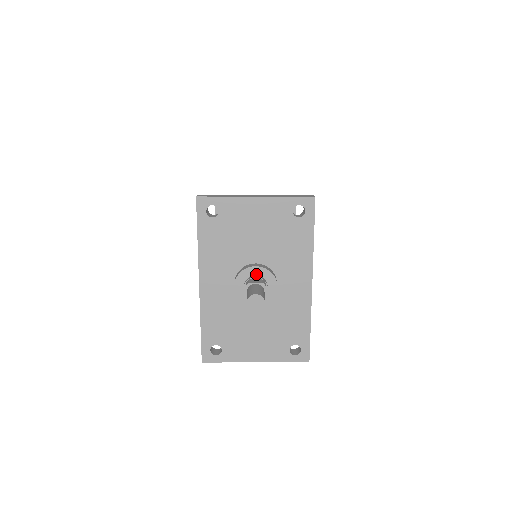
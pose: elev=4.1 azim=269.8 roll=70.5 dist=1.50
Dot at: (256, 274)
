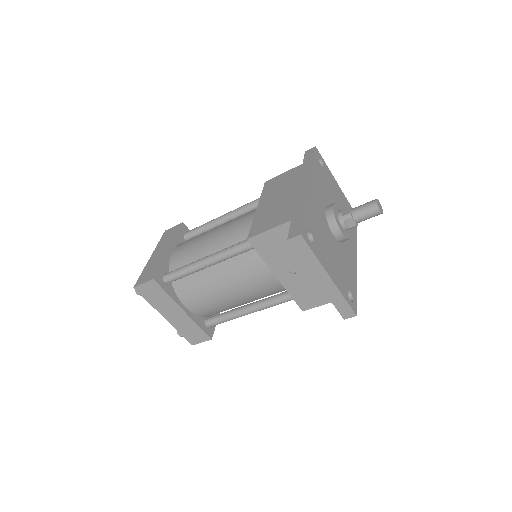
Dot at: occluded
